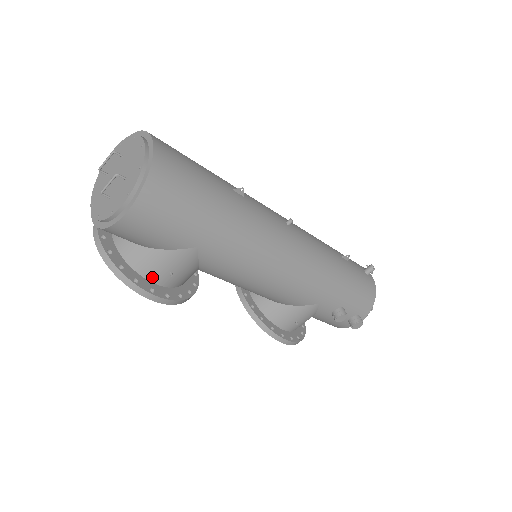
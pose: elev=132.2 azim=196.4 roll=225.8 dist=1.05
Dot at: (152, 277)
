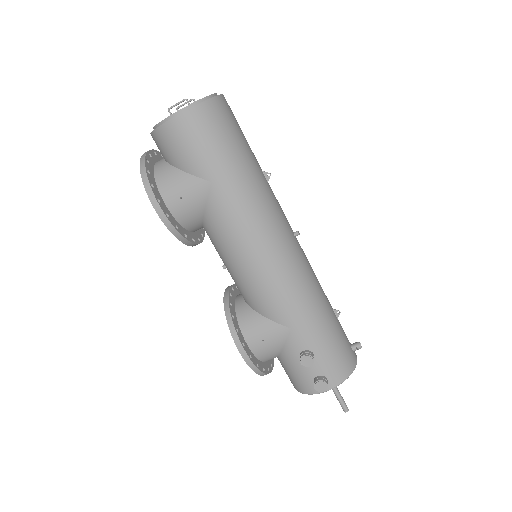
Dot at: (165, 194)
